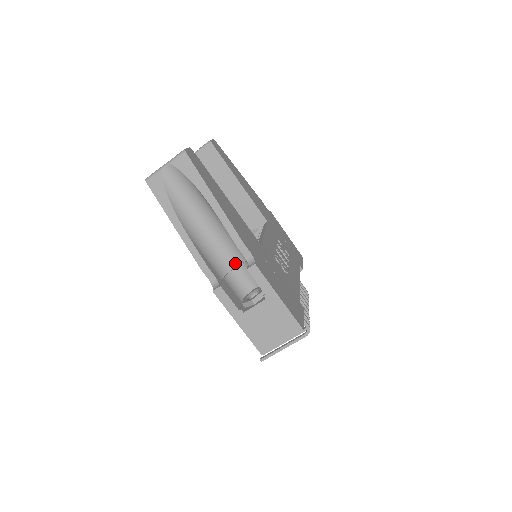
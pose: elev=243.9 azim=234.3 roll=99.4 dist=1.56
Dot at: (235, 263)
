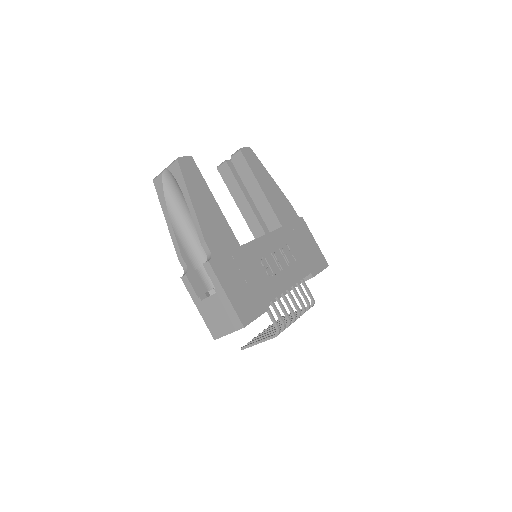
Dot at: occluded
